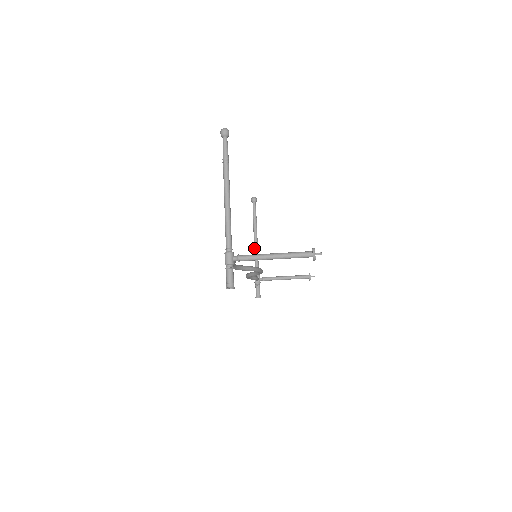
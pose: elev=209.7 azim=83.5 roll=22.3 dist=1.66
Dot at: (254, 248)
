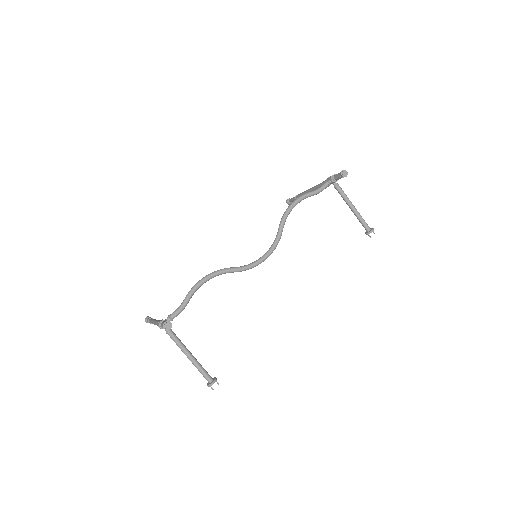
Dot at: occluded
